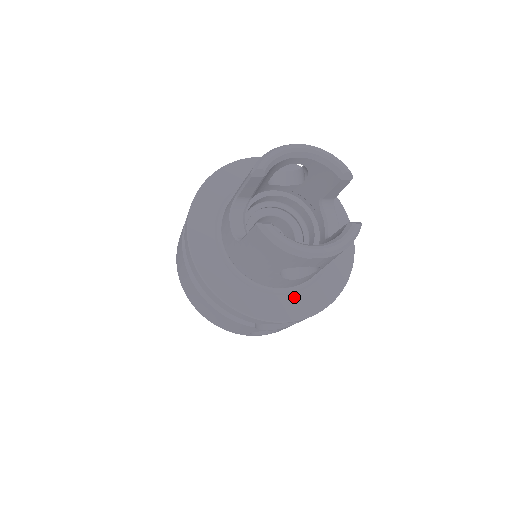
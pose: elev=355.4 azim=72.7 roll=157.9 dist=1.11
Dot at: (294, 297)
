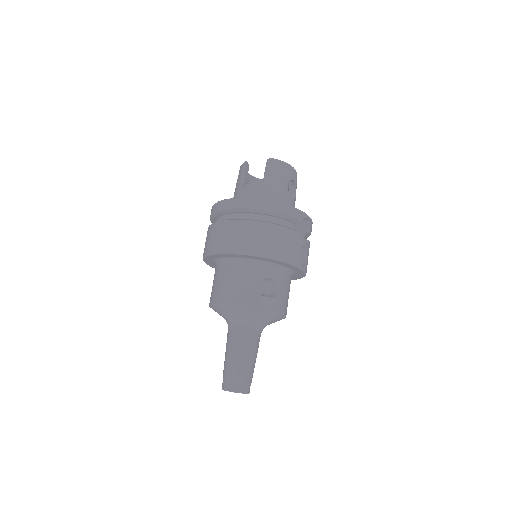
Dot at: occluded
